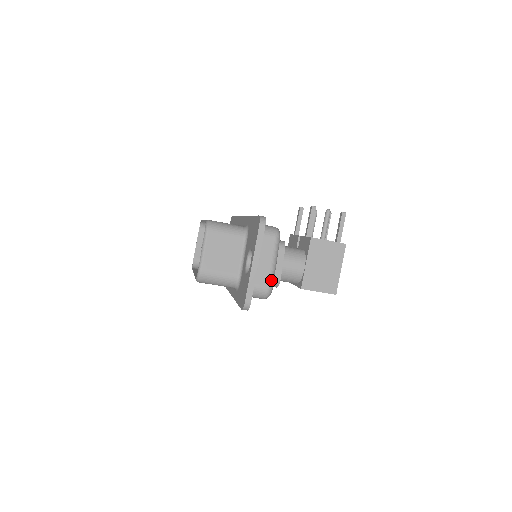
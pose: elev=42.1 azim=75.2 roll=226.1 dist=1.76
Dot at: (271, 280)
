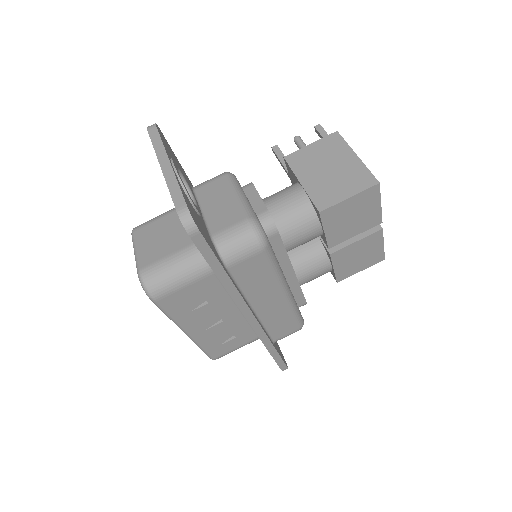
Dot at: (246, 212)
